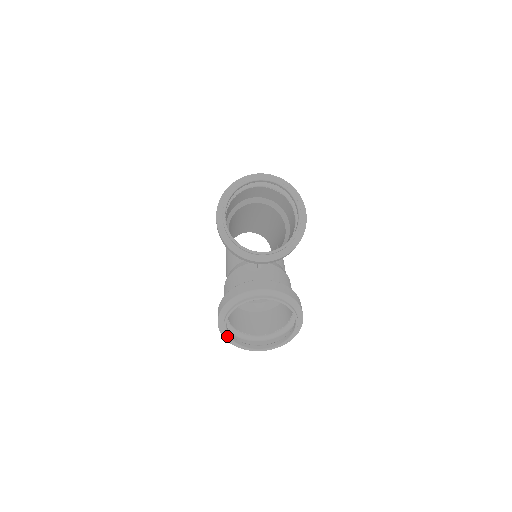
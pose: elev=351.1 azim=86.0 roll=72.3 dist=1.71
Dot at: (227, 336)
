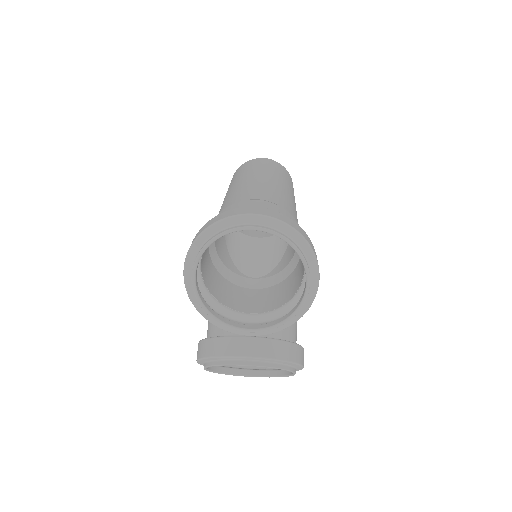
Dot at: (209, 371)
